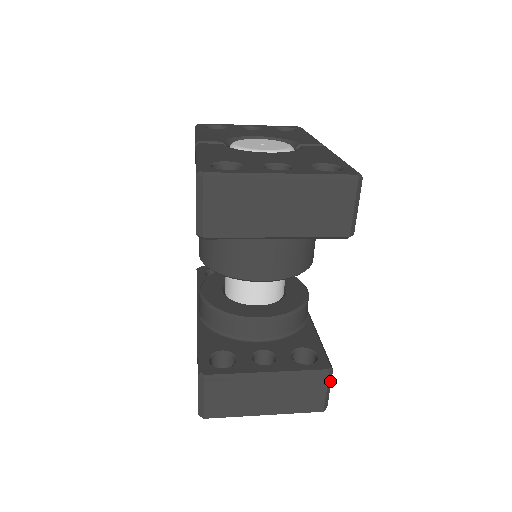
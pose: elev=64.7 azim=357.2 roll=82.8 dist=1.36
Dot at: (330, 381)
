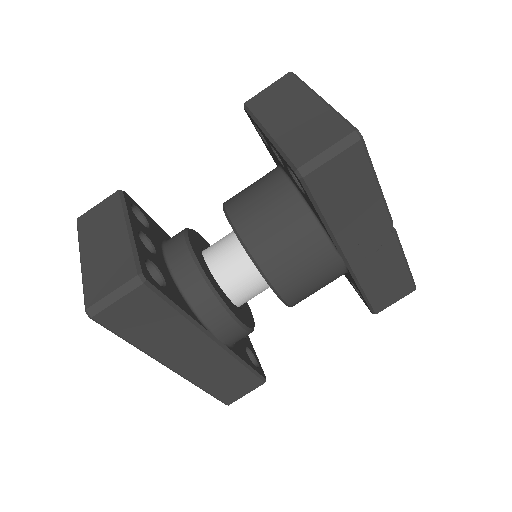
Dot at: (128, 290)
